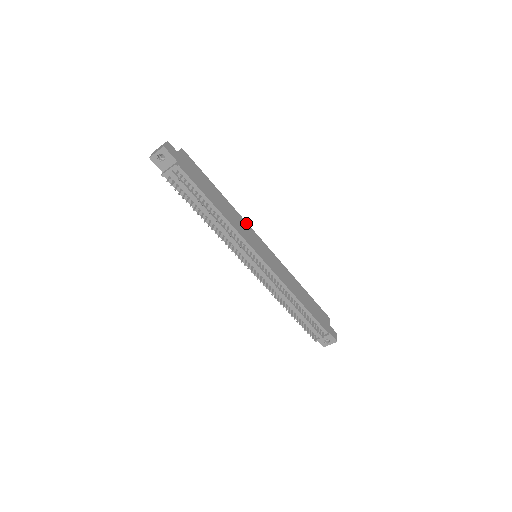
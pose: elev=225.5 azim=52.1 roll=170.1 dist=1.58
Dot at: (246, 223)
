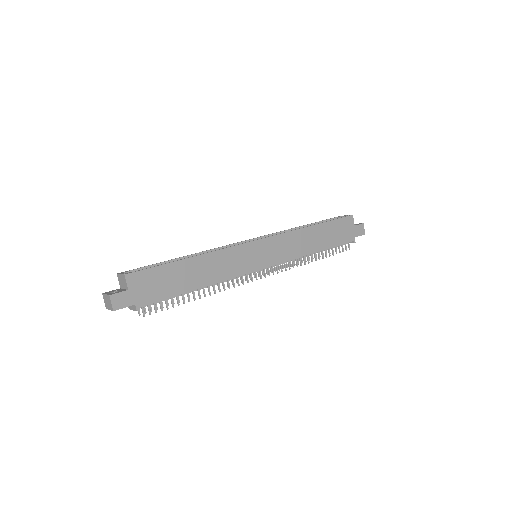
Dot at: (231, 249)
